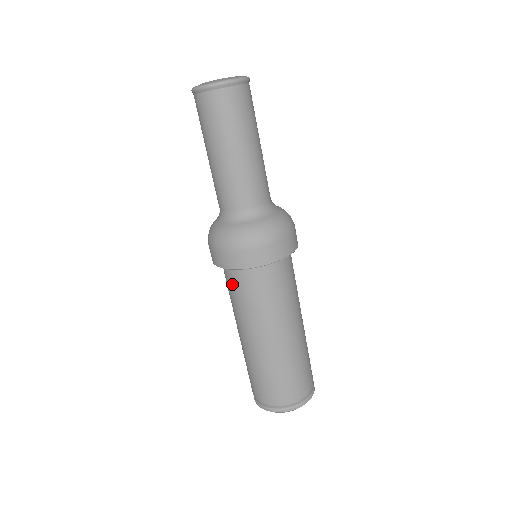
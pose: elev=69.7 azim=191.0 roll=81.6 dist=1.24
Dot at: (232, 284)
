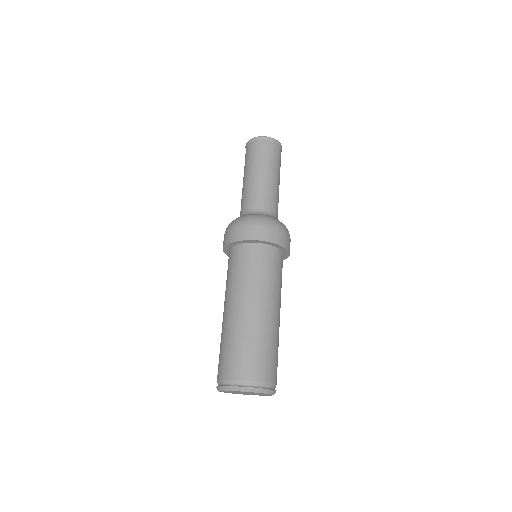
Dot at: (241, 259)
